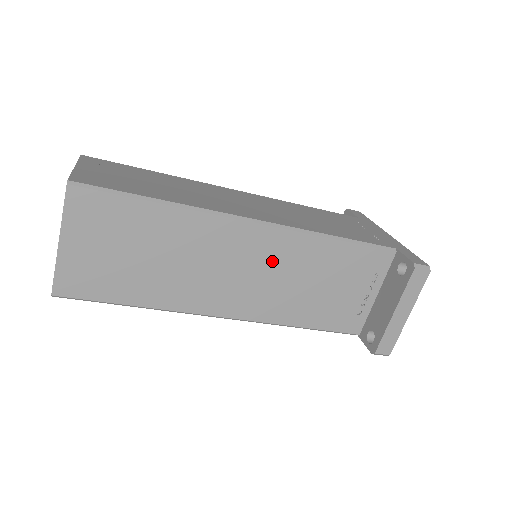
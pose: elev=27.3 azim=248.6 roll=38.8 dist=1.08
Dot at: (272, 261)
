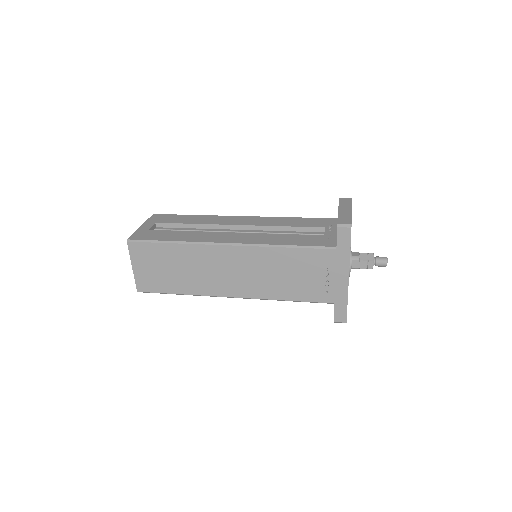
Dot at: occluded
